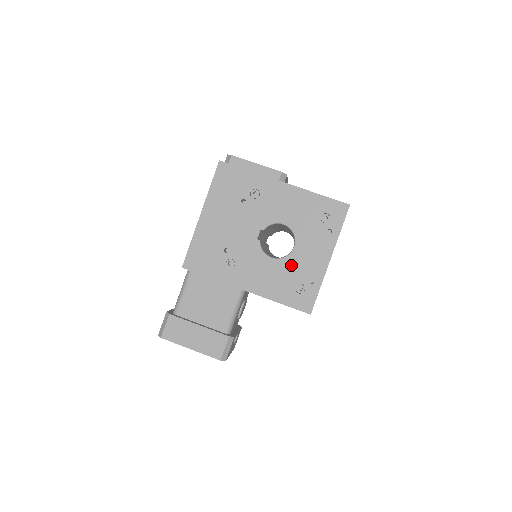
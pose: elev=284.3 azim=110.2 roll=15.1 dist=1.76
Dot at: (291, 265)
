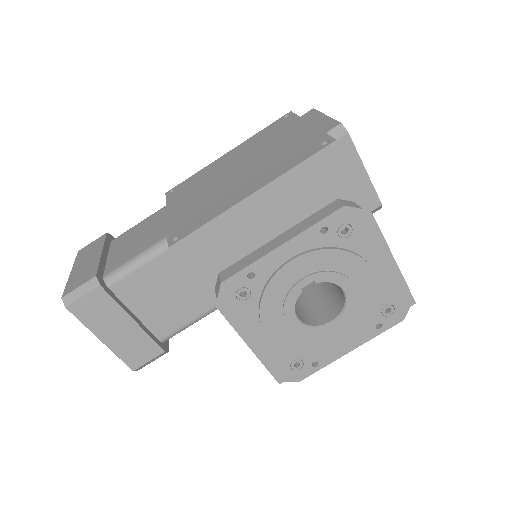
Dot at: (311, 339)
